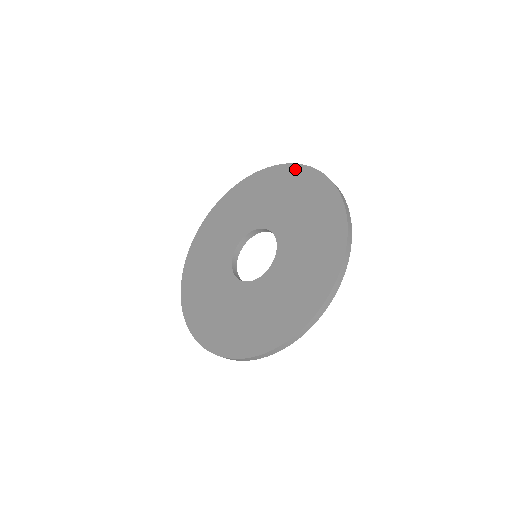
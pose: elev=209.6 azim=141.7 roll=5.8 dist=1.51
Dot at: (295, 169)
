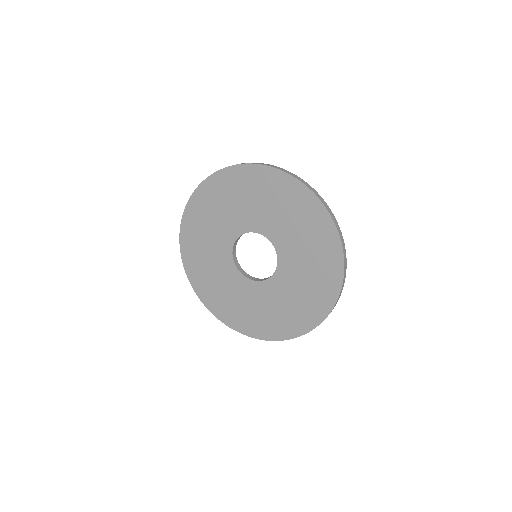
Dot at: (280, 176)
